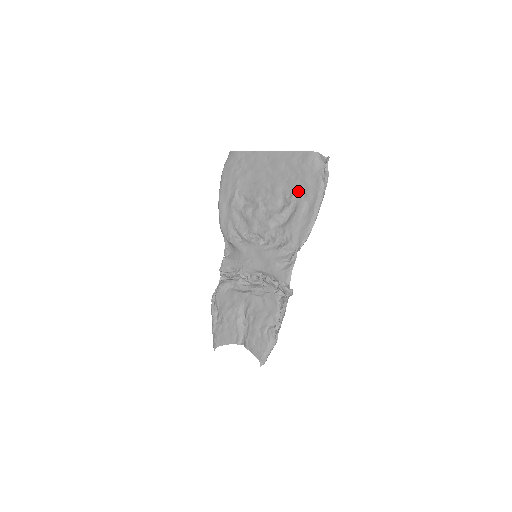
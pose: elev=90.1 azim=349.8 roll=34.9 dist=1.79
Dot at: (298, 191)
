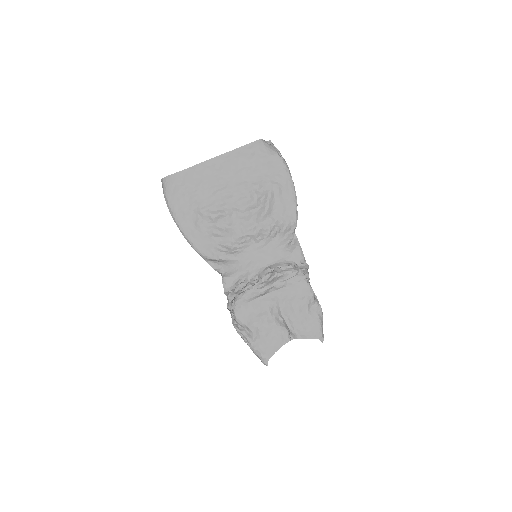
Dot at: (265, 178)
